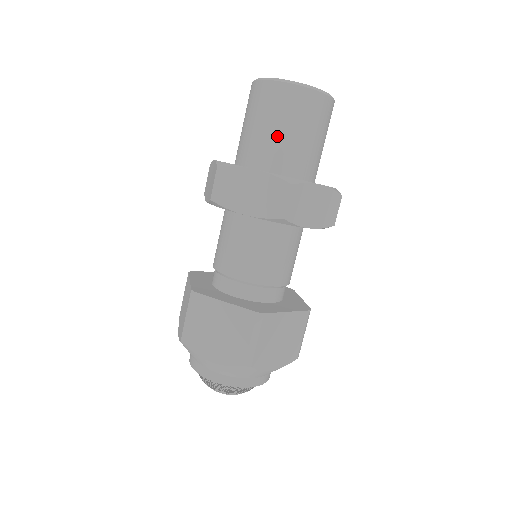
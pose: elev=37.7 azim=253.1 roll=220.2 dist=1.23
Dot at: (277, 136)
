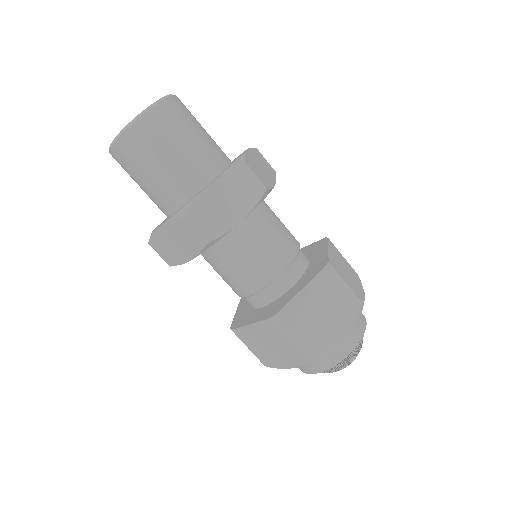
Dot at: (152, 183)
